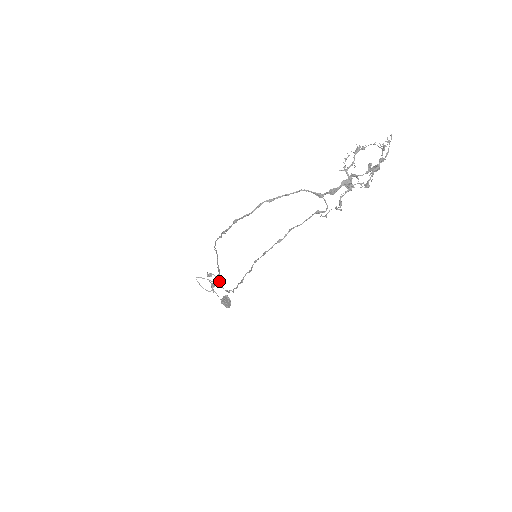
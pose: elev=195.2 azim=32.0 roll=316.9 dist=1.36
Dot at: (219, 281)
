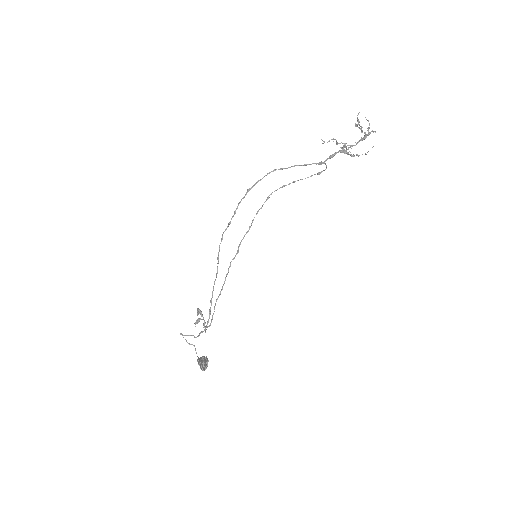
Dot at: occluded
